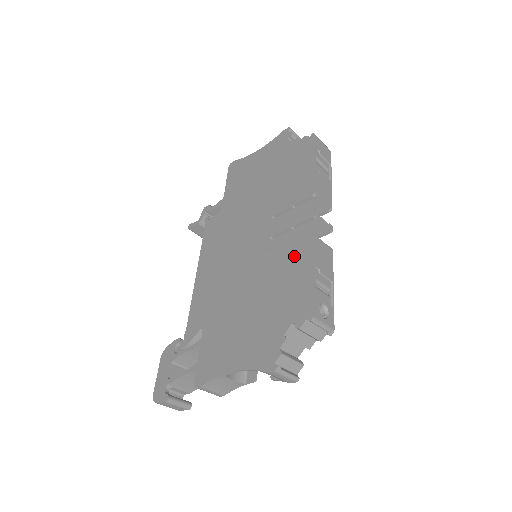
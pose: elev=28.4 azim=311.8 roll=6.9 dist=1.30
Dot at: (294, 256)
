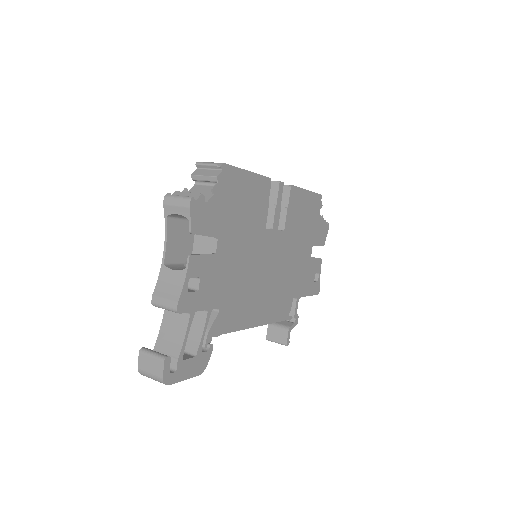
Dot at: occluded
